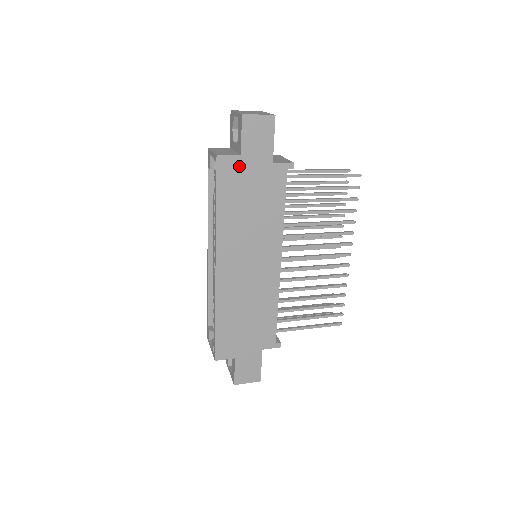
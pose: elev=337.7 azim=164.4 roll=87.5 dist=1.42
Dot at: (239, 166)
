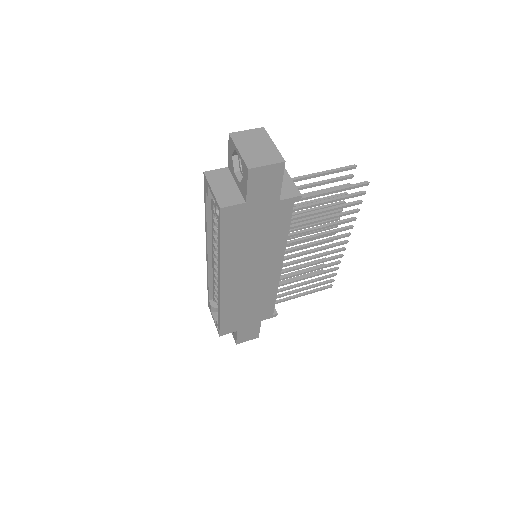
Dot at: (244, 211)
